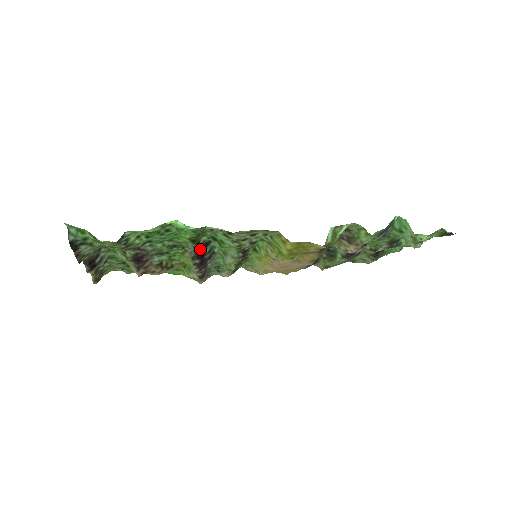
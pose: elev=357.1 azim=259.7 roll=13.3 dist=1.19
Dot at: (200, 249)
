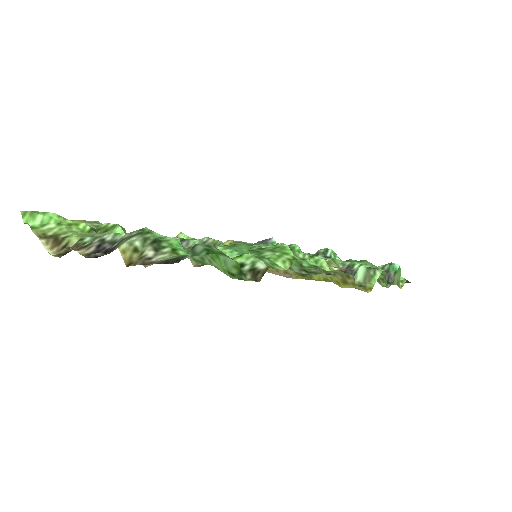
Dot at: occluded
